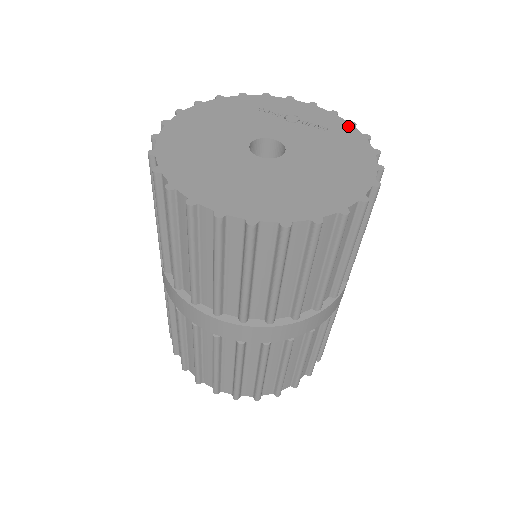
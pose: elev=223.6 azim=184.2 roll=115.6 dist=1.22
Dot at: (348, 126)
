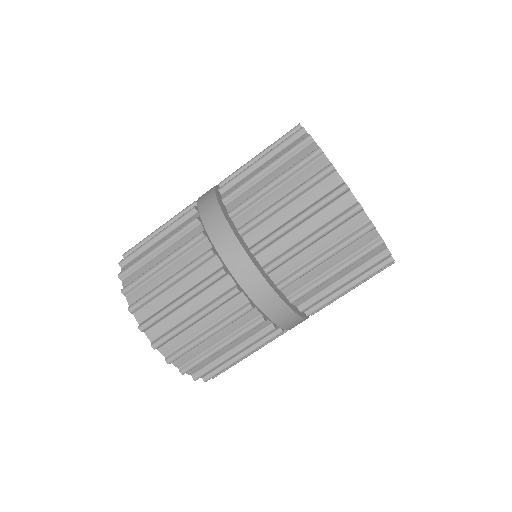
Dot at: occluded
